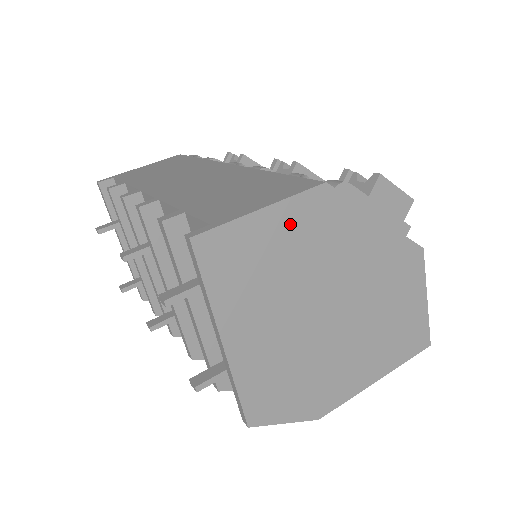
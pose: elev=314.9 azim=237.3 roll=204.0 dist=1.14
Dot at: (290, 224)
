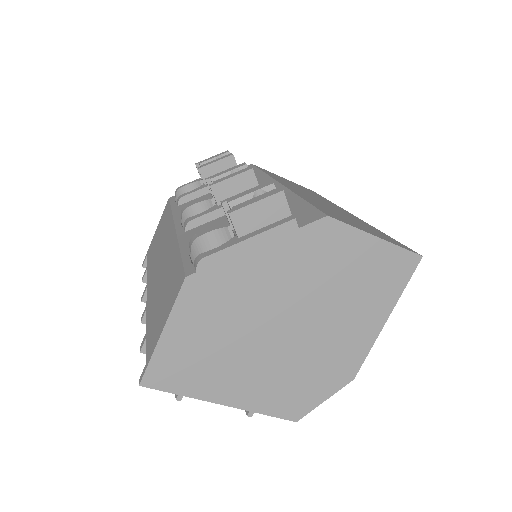
Dot at: (190, 321)
